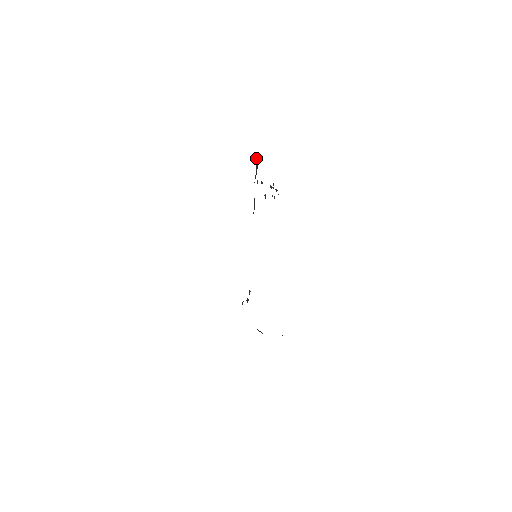
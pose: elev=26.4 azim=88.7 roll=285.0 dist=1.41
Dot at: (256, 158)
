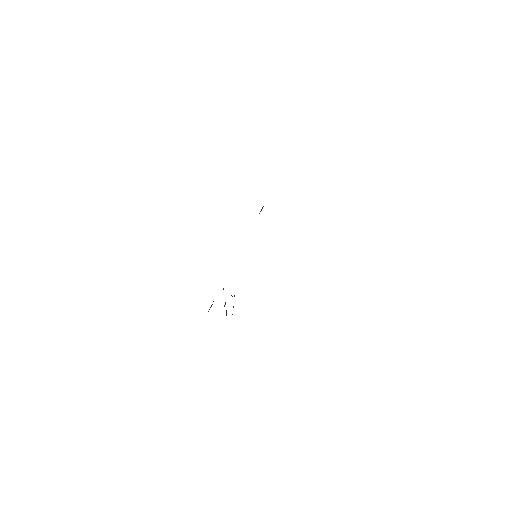
Dot at: occluded
